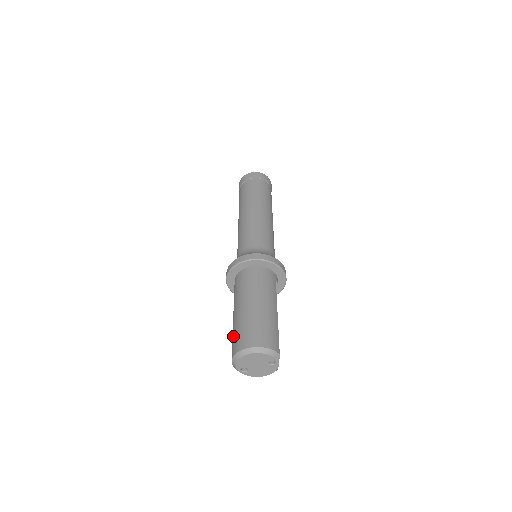
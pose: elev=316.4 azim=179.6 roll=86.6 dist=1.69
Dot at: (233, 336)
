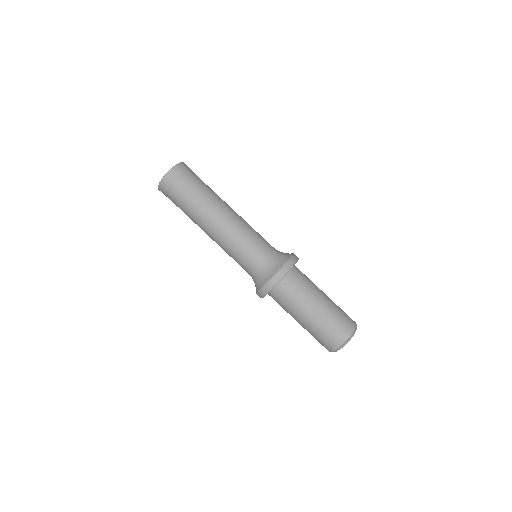
Dot at: (322, 335)
